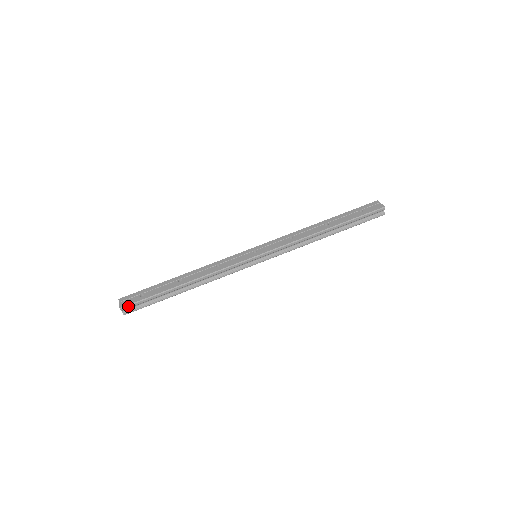
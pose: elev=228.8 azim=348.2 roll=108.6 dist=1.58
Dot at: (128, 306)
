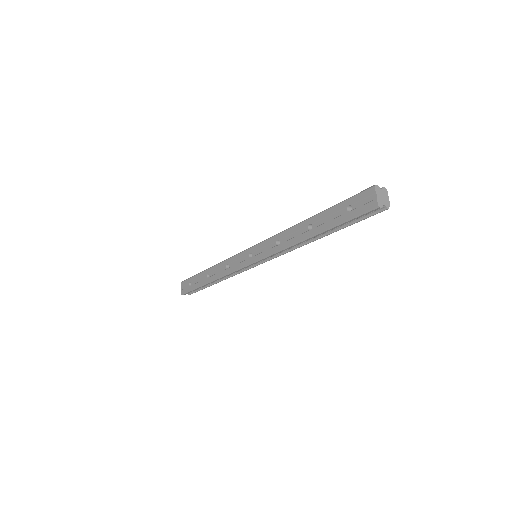
Dot at: (185, 294)
